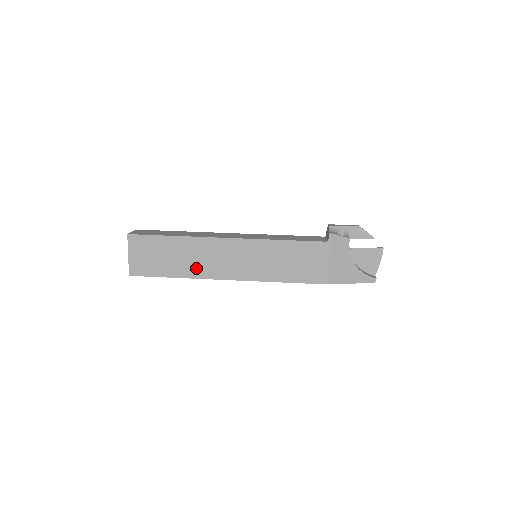
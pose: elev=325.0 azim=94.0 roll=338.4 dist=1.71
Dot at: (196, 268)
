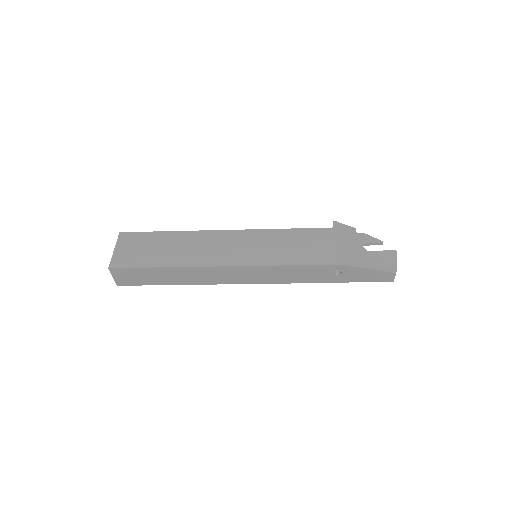
Dot at: (188, 257)
